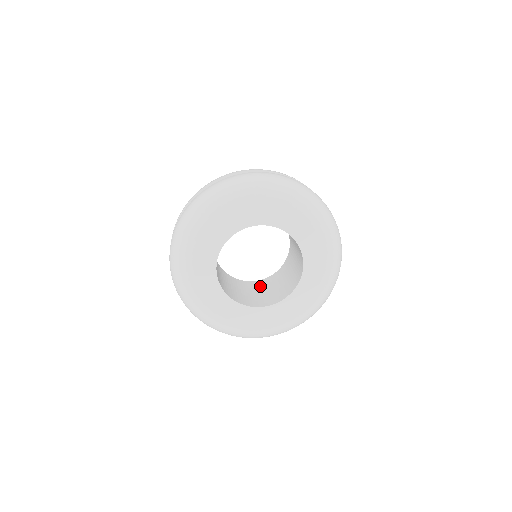
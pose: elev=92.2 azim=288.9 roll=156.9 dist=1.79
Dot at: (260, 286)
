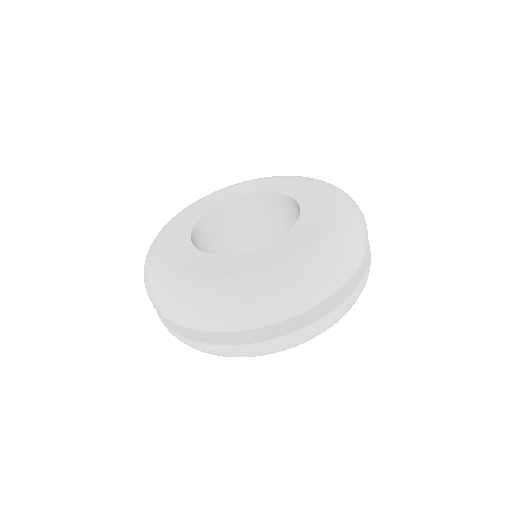
Dot at: occluded
